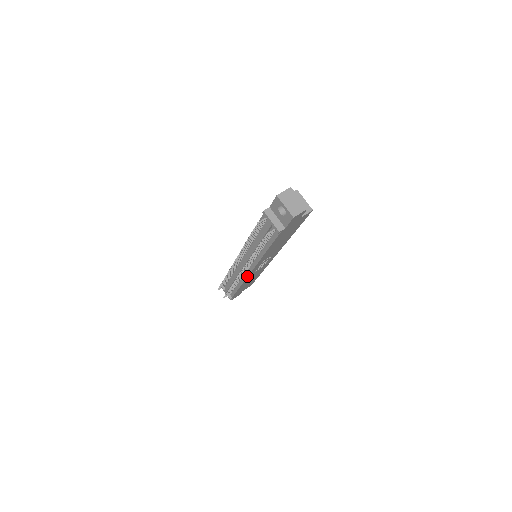
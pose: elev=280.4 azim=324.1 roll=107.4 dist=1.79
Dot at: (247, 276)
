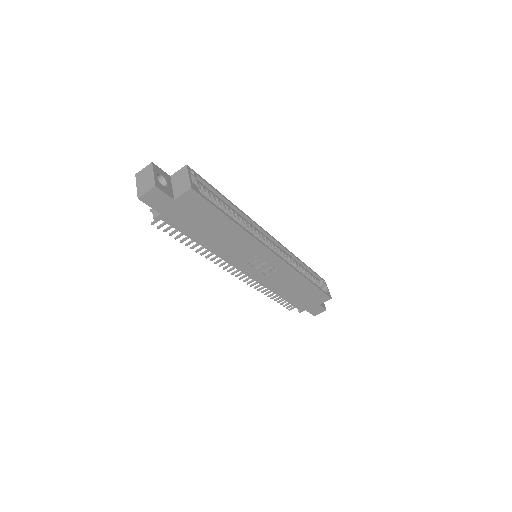
Dot at: (256, 281)
